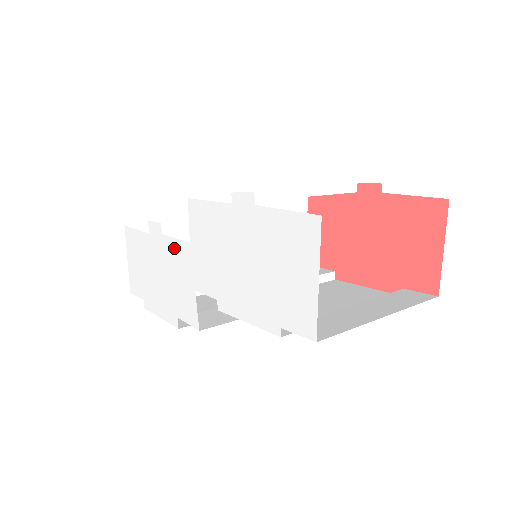
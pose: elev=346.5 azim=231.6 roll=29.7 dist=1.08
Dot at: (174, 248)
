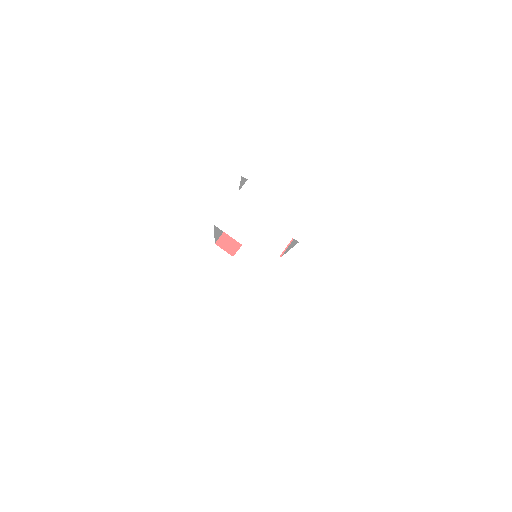
Dot at: (233, 271)
